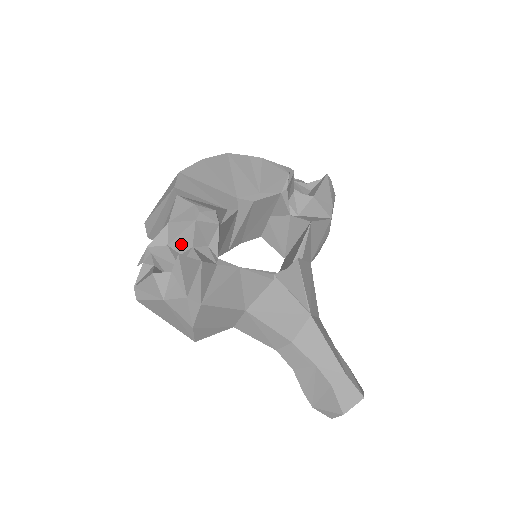
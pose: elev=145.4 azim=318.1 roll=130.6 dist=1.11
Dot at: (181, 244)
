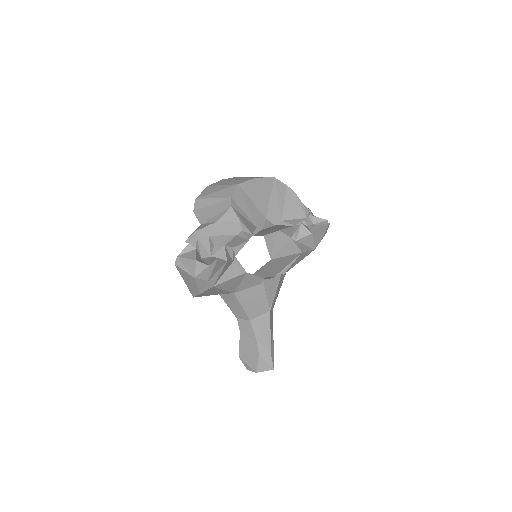
Dot at: (218, 240)
